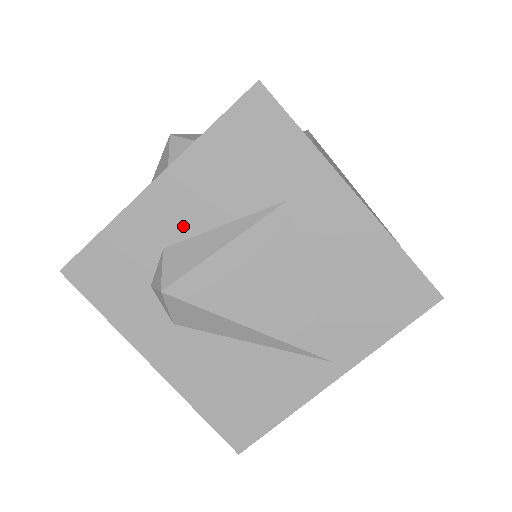
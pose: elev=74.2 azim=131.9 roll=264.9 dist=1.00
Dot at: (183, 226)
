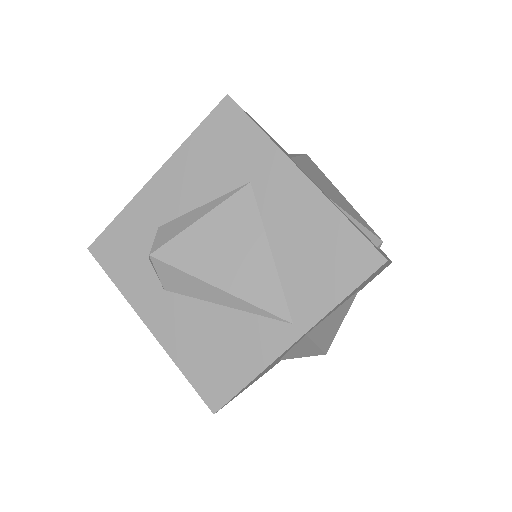
Dot at: (173, 208)
